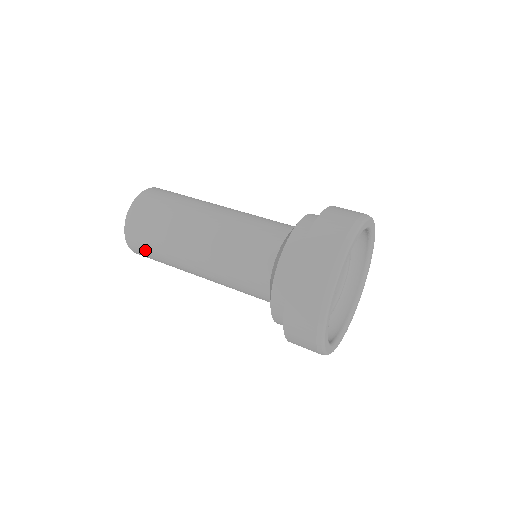
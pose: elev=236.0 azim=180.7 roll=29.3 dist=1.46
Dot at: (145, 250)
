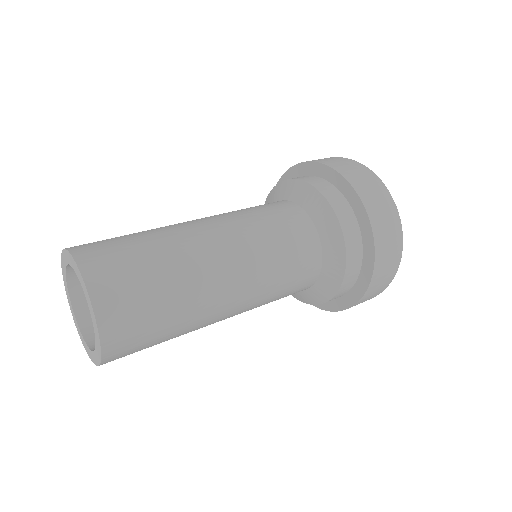
Dot at: occluded
